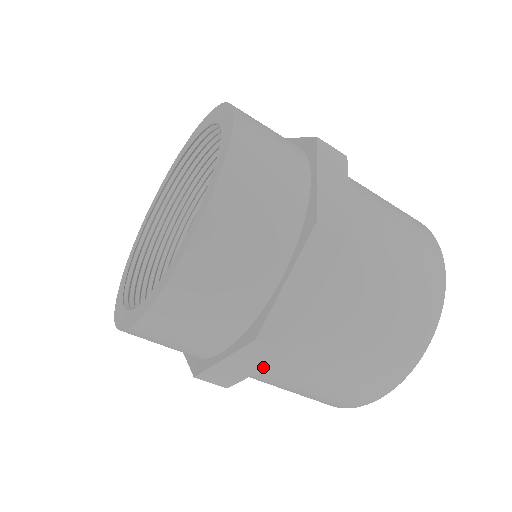
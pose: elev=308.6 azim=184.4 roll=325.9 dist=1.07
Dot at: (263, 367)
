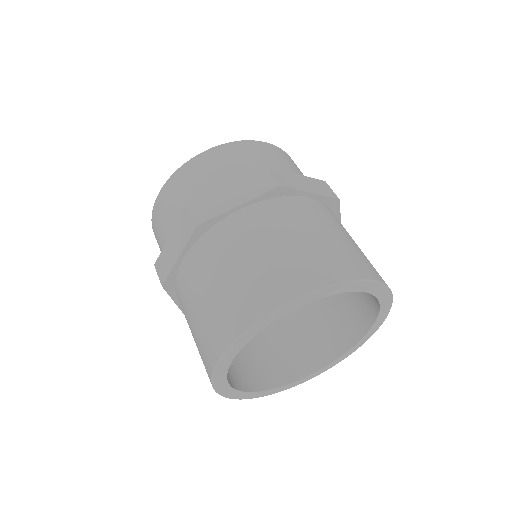
Dot at: (172, 298)
